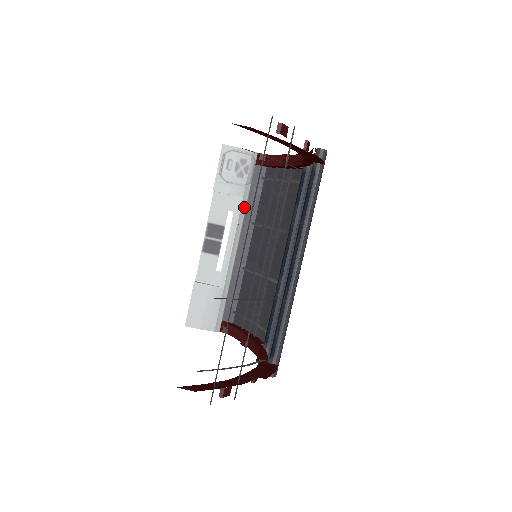
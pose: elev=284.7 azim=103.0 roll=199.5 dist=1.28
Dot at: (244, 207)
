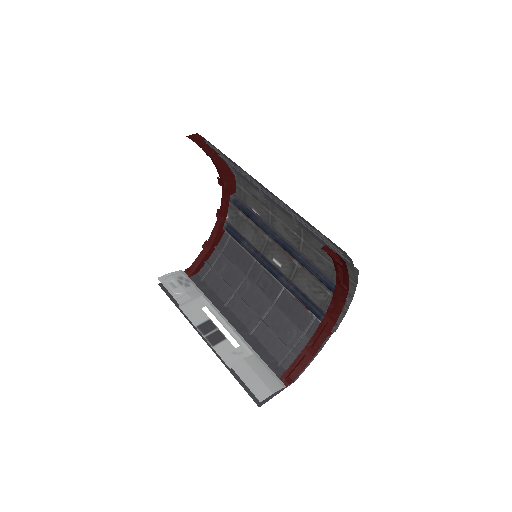
Dot at: (209, 301)
